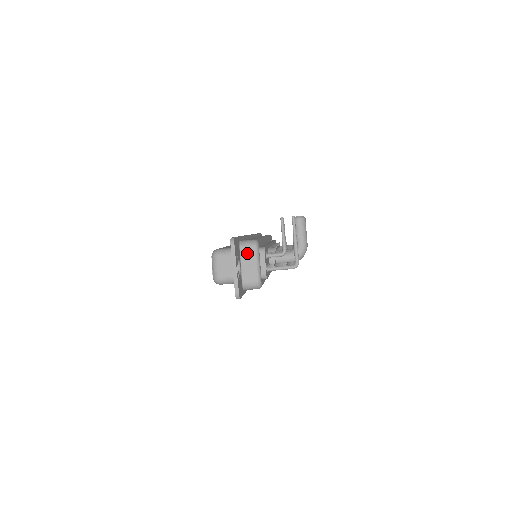
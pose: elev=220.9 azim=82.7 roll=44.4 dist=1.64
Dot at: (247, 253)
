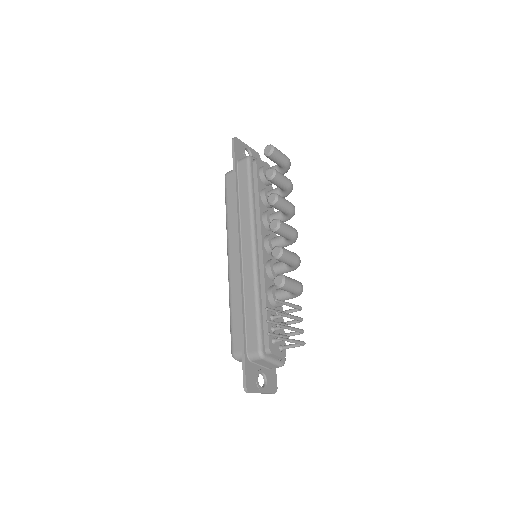
Dot at: (260, 362)
